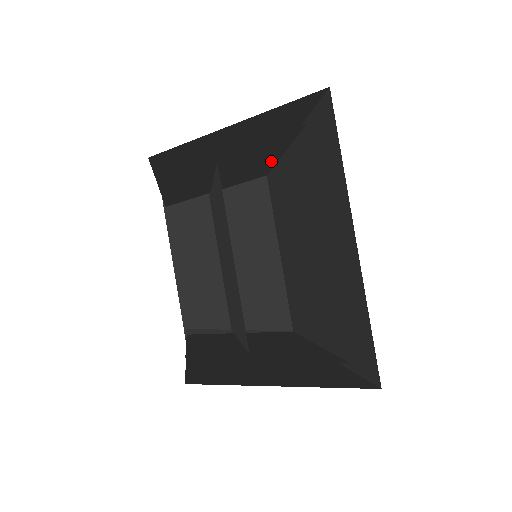
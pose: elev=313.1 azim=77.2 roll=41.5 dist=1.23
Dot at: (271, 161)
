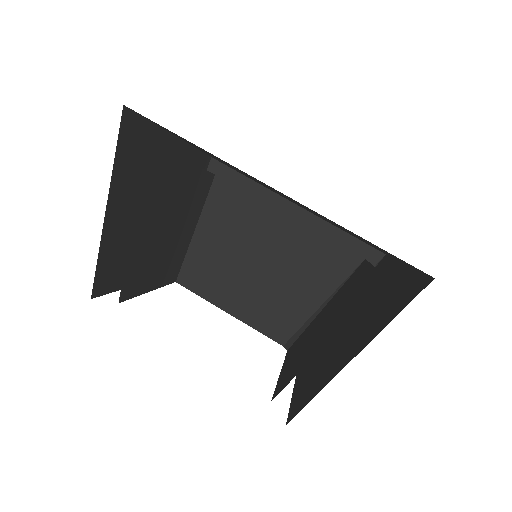
Dot at: (191, 175)
